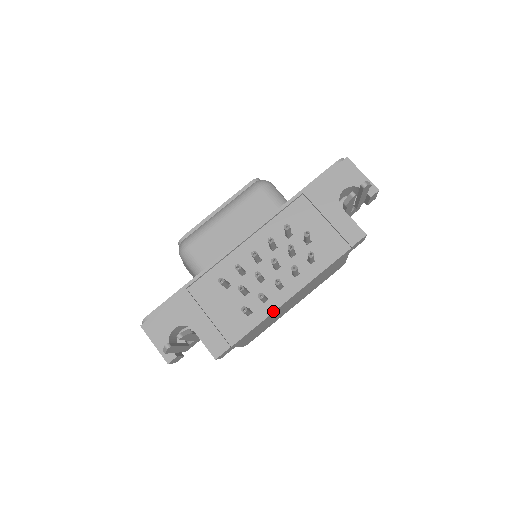
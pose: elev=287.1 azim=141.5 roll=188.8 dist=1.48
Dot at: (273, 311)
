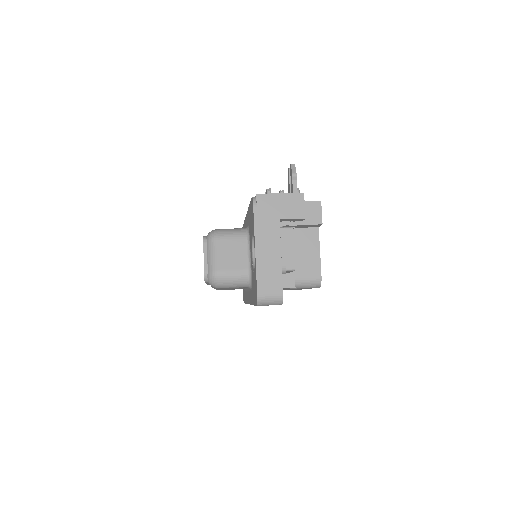
Dot at: occluded
